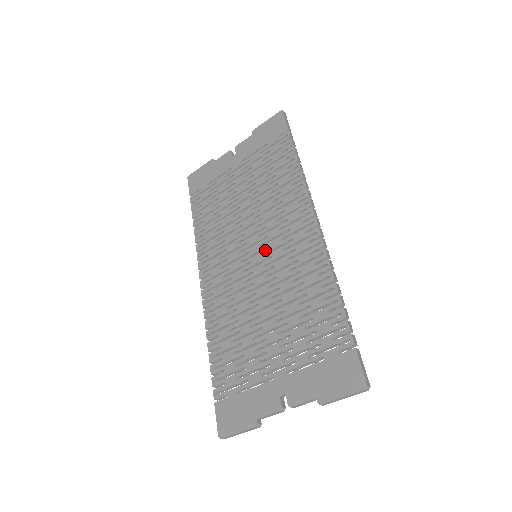
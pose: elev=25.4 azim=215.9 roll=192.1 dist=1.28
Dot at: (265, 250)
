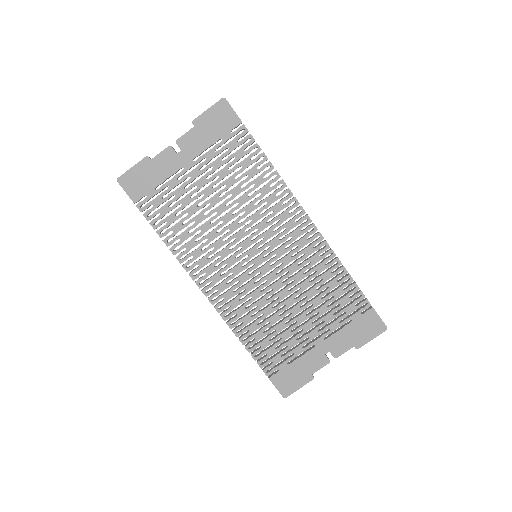
Dot at: (266, 250)
